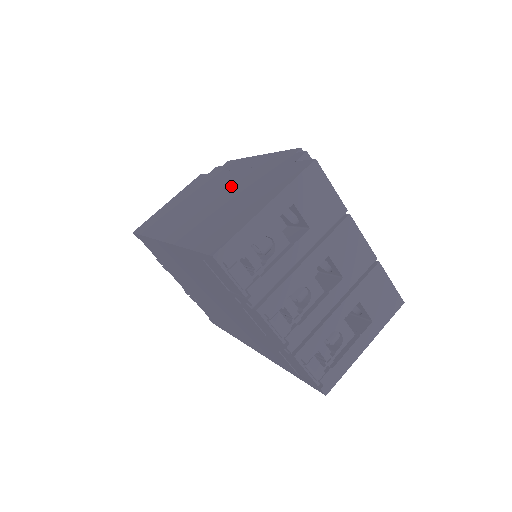
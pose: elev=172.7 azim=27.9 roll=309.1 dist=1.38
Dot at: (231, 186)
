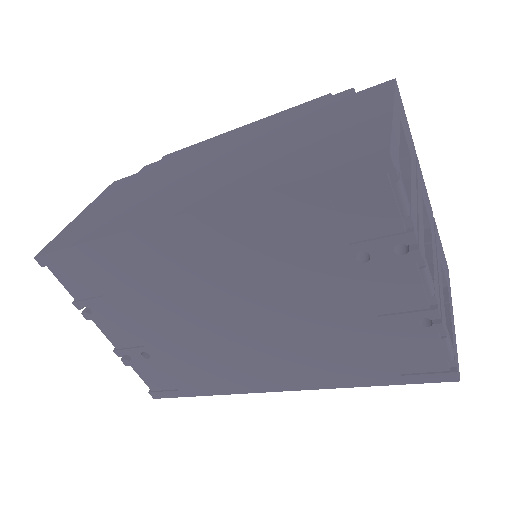
Dot at: (241, 147)
